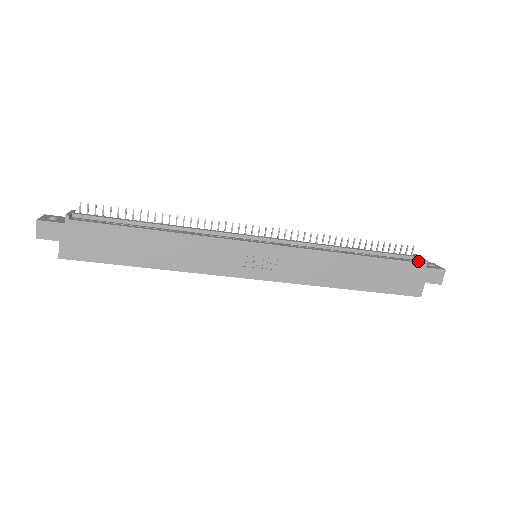
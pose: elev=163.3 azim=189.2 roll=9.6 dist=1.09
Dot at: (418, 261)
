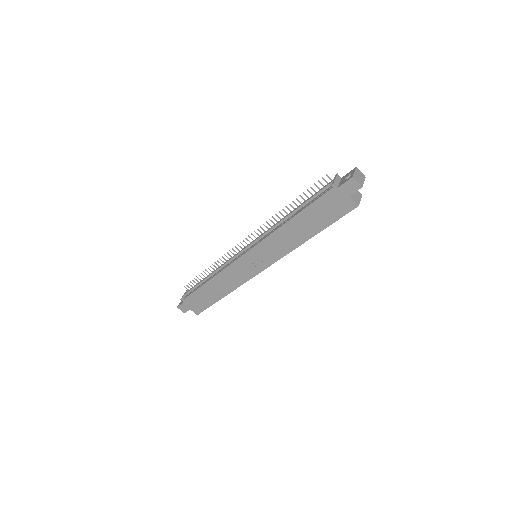
Dot at: (332, 186)
